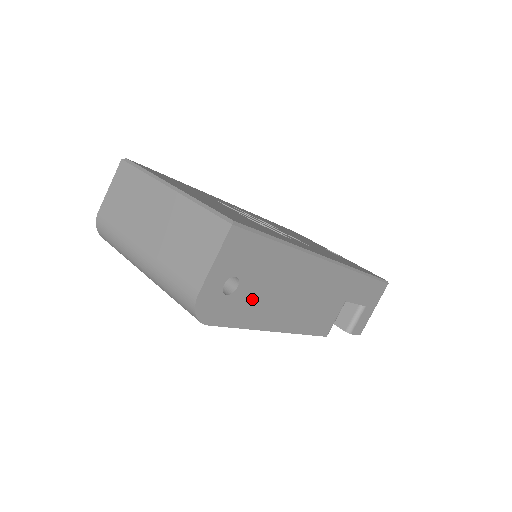
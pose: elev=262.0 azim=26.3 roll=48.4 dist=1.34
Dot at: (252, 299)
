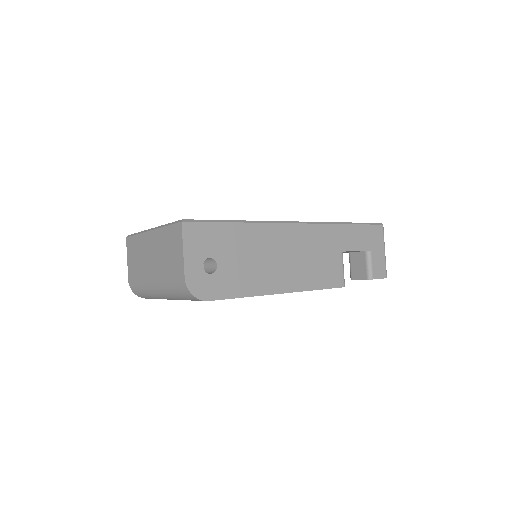
Dot at: (238, 272)
